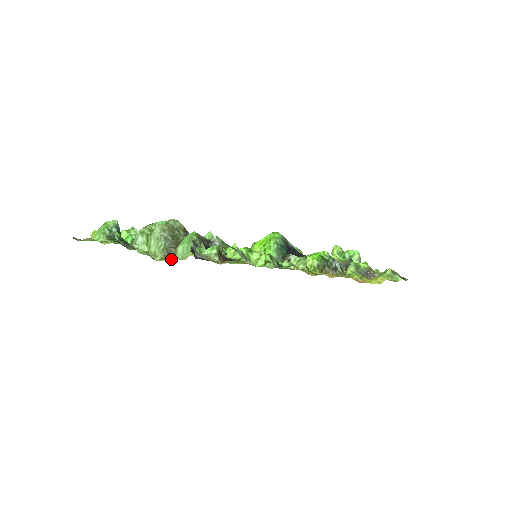
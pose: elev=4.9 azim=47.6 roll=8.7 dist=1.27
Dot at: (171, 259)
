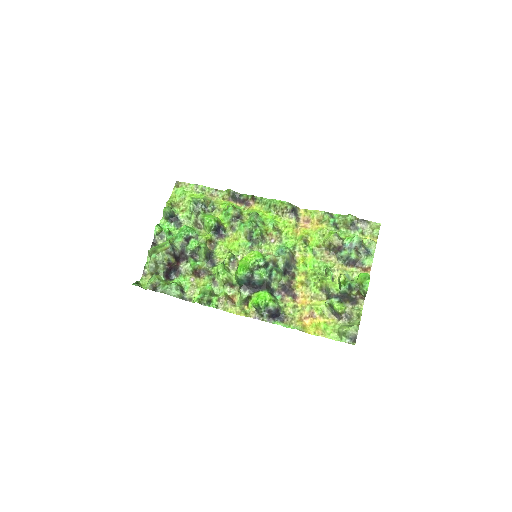
Dot at: occluded
